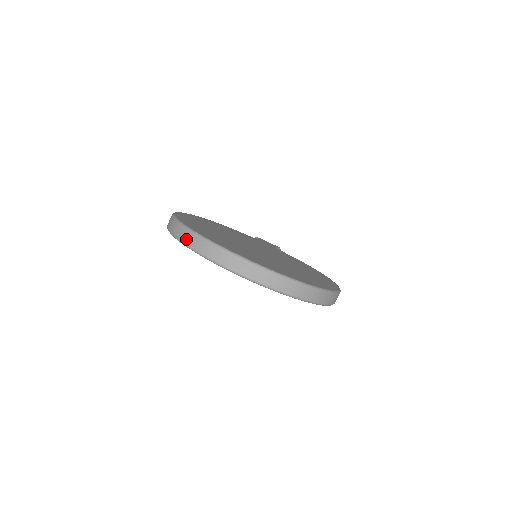
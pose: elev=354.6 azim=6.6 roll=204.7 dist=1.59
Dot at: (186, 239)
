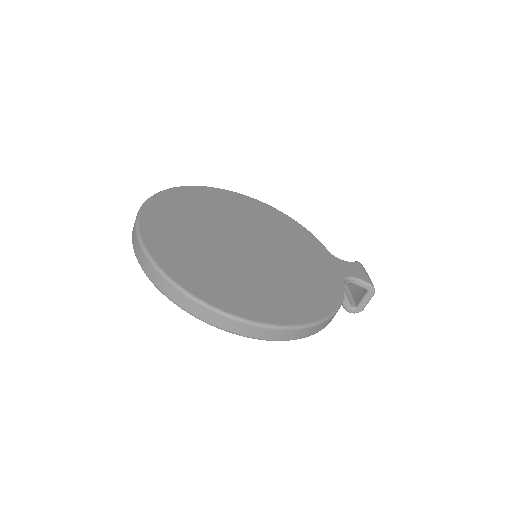
Dot at: occluded
